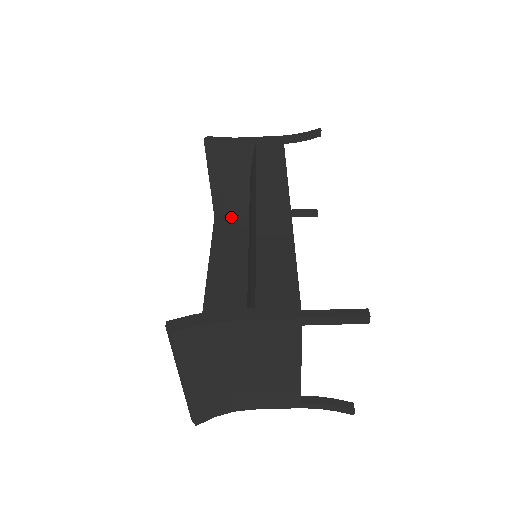
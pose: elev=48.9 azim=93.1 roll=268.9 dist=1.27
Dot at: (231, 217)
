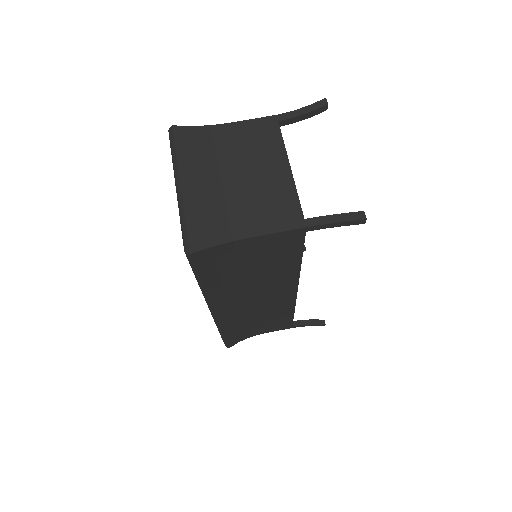
Dot at: occluded
